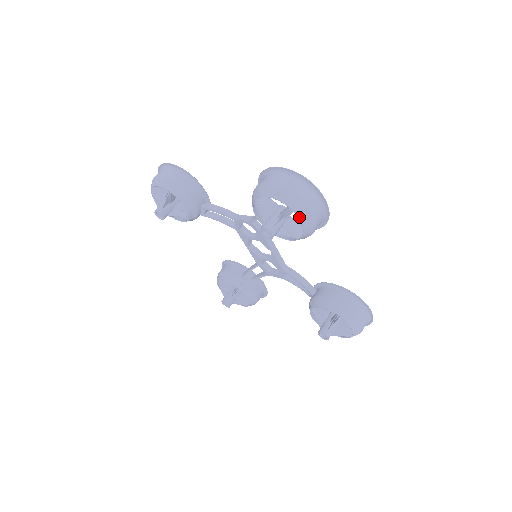
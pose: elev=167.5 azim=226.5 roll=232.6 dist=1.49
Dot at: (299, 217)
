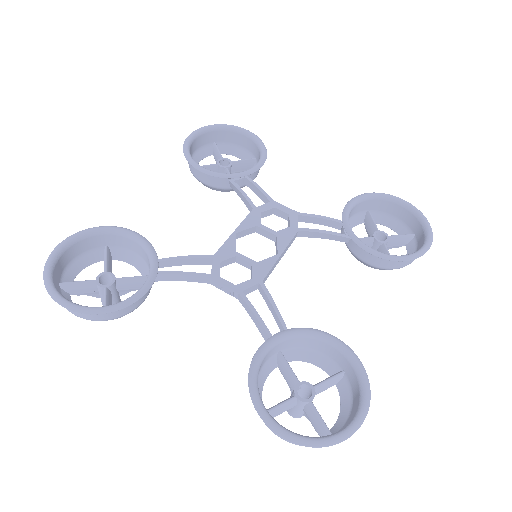
Dot at: (335, 427)
